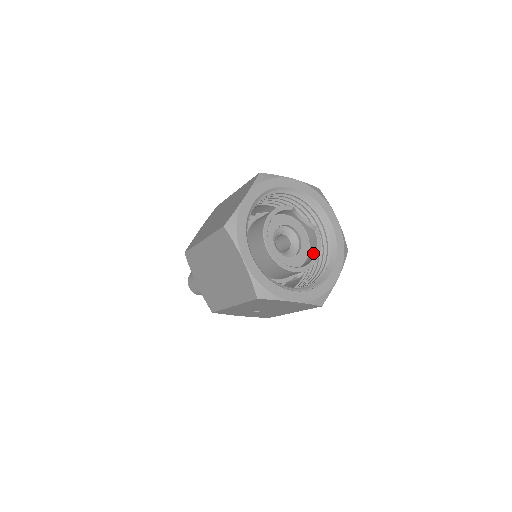
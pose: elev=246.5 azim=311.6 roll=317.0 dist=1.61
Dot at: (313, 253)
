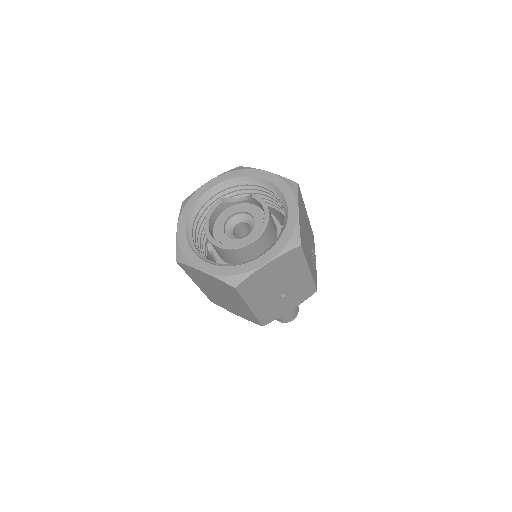
Dot at: occluded
